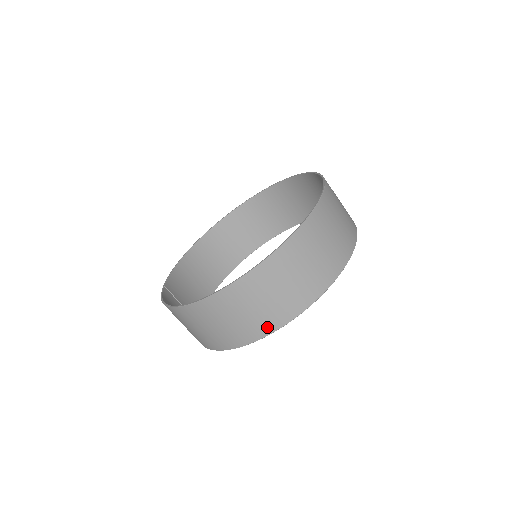
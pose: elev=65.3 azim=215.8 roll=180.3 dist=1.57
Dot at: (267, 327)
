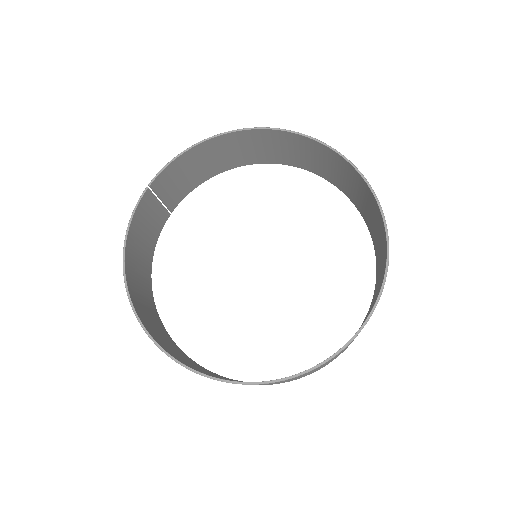
Dot at: occluded
